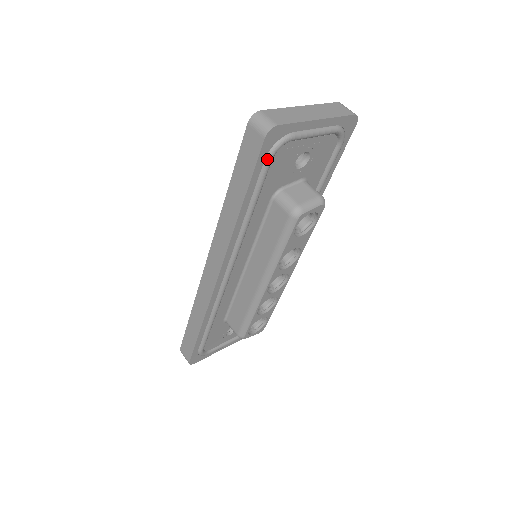
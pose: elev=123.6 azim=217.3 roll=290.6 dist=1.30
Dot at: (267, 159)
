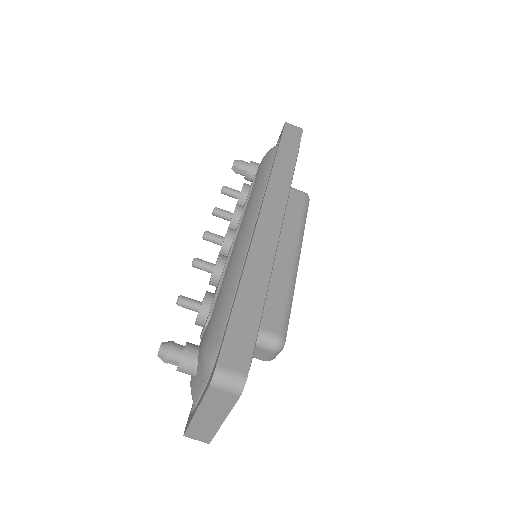
Dot at: occluded
